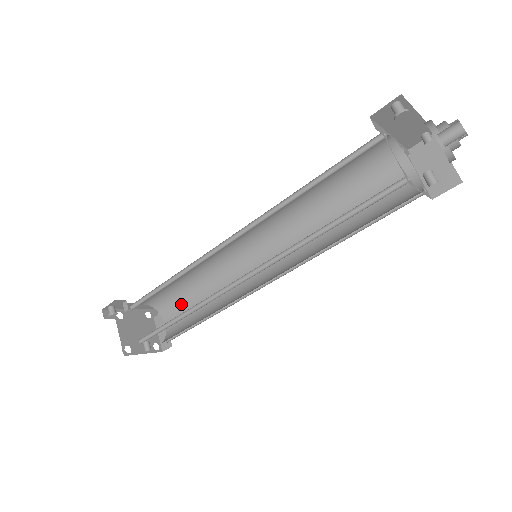
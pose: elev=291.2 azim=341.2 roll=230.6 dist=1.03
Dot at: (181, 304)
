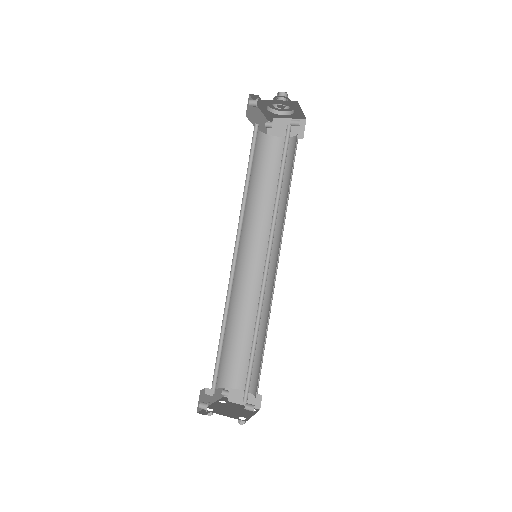
Dot at: (238, 360)
